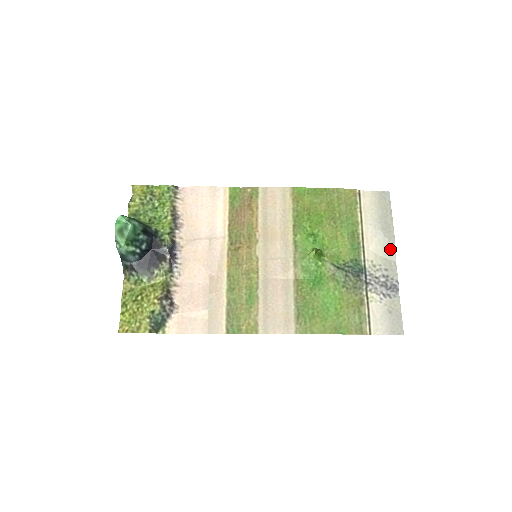
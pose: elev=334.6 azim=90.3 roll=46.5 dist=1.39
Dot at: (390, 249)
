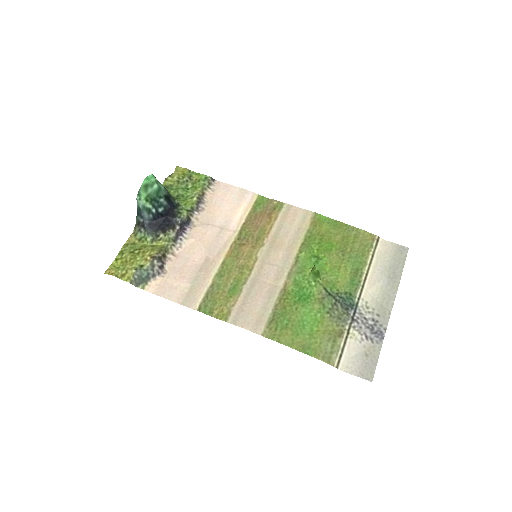
Dot at: (389, 298)
